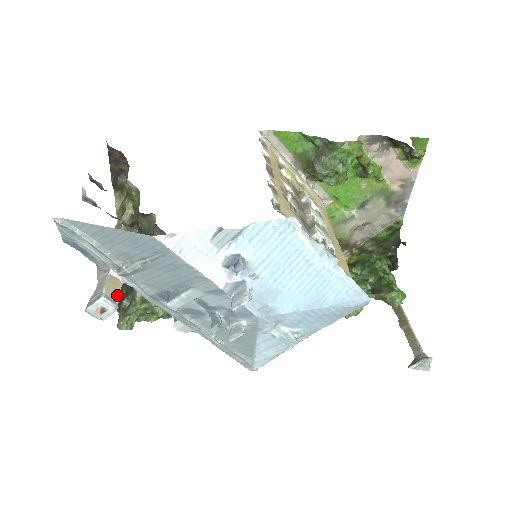
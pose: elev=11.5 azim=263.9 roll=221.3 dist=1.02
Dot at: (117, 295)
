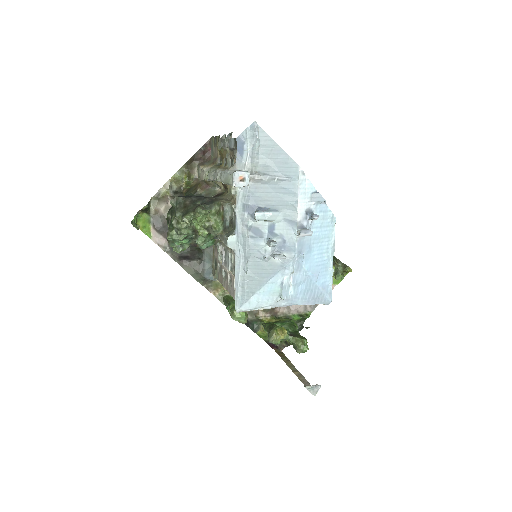
Dot at: occluded
